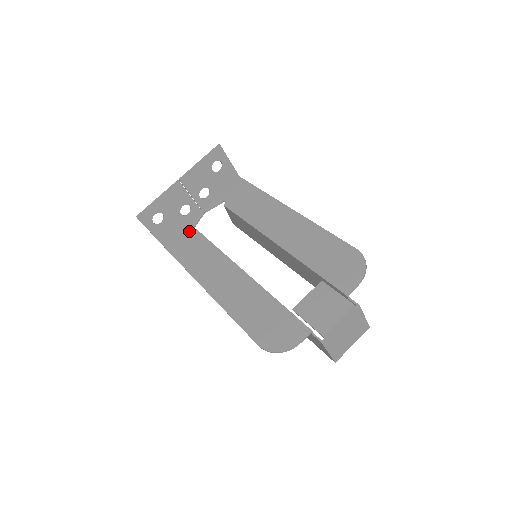
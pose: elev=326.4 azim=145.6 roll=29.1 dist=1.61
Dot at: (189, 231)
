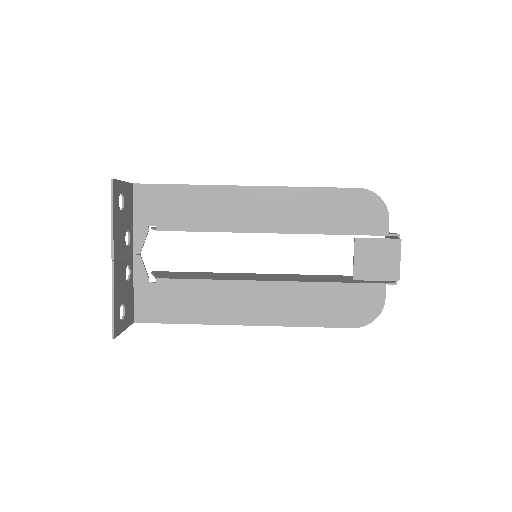
Dot at: (149, 287)
